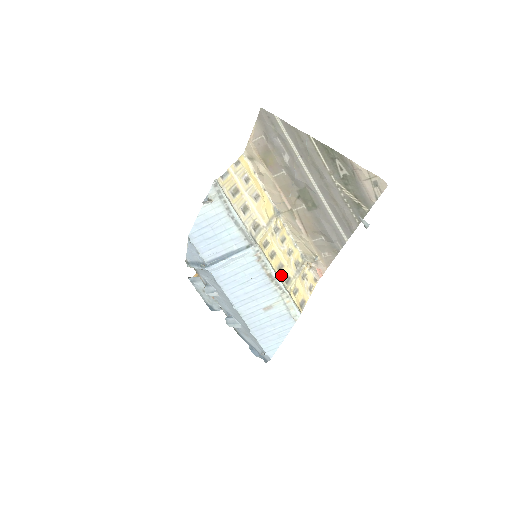
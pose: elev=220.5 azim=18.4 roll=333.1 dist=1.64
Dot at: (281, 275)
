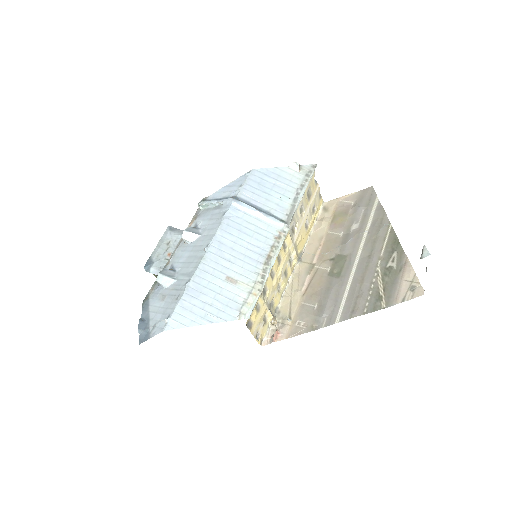
Dot at: (268, 277)
